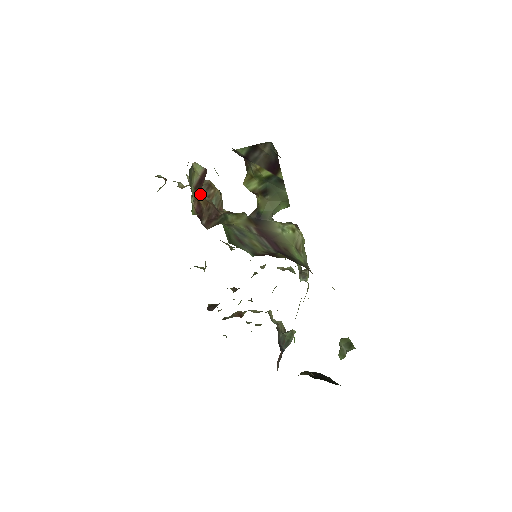
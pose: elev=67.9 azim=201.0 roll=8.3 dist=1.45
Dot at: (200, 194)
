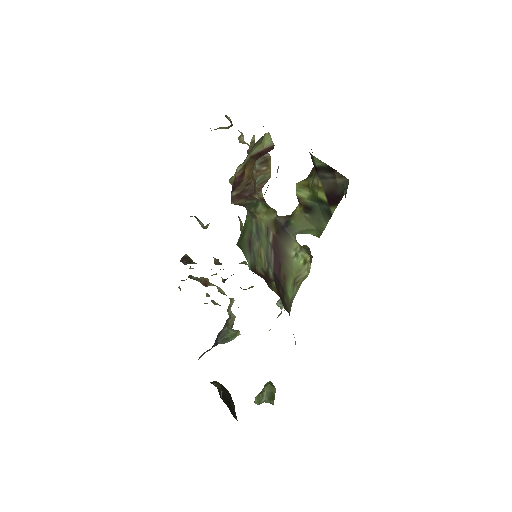
Dot at: (251, 165)
